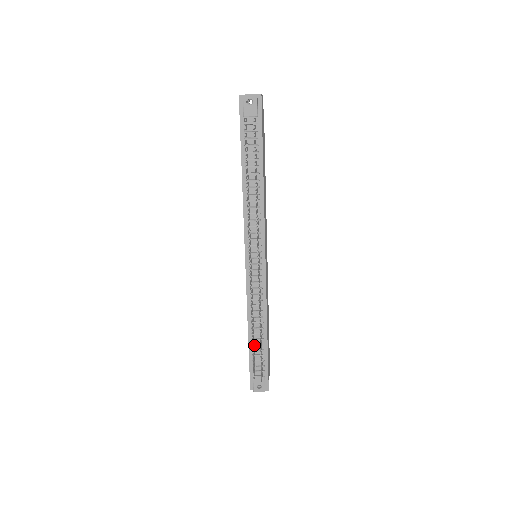
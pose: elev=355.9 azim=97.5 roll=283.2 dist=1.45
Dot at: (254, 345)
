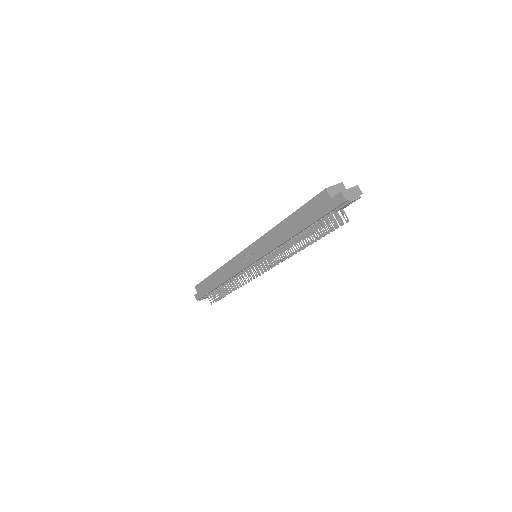
Dot at: (218, 288)
